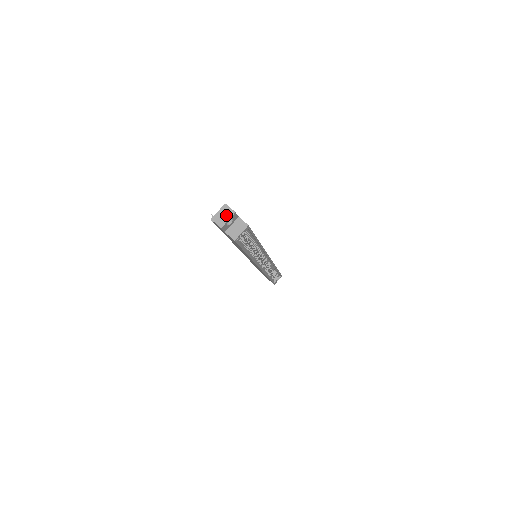
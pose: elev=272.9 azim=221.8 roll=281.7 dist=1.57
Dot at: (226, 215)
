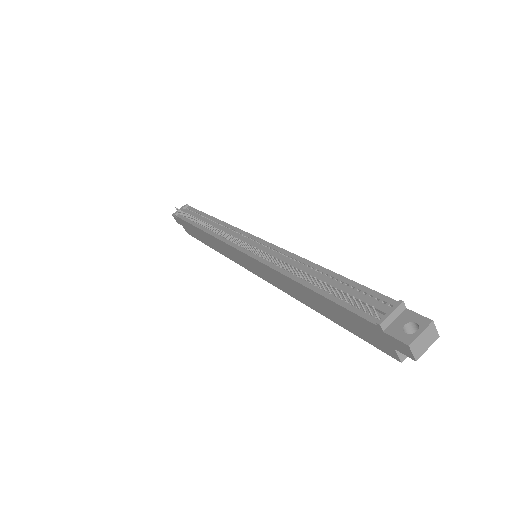
Dot at: (428, 340)
